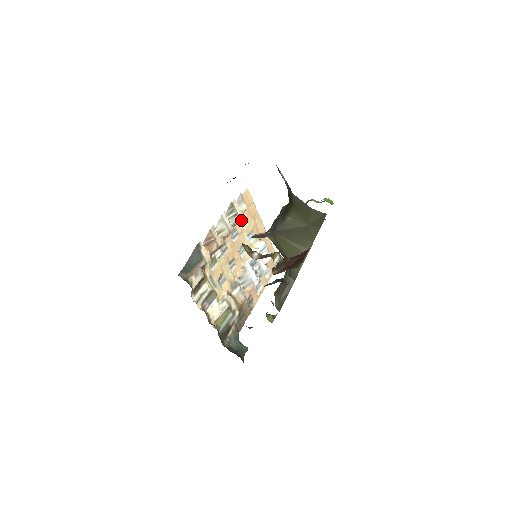
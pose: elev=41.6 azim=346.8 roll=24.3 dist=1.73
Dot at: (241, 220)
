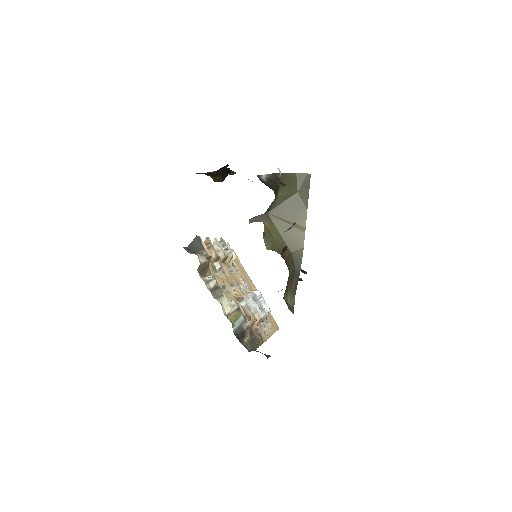
Dot at: occluded
